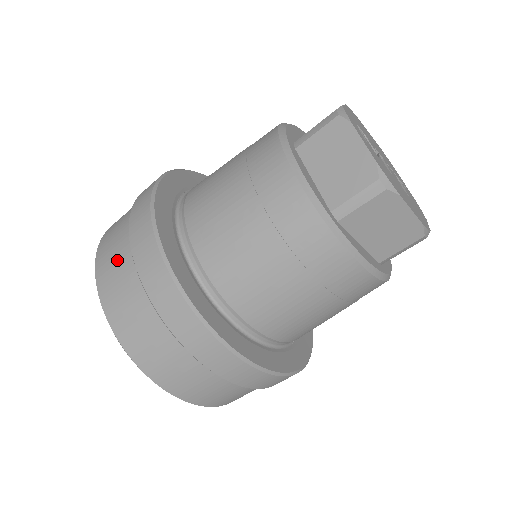
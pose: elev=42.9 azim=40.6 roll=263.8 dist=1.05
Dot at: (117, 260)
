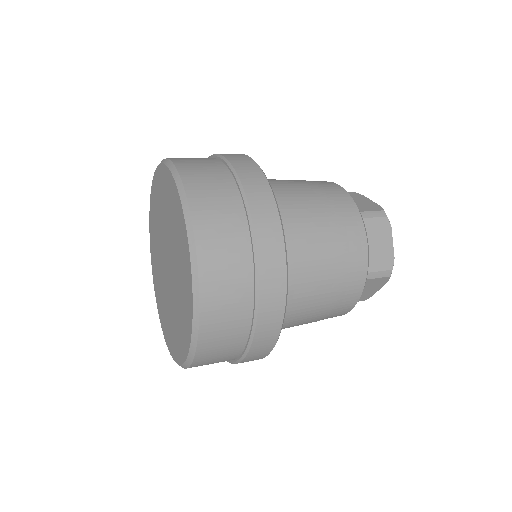
Dot at: (228, 230)
